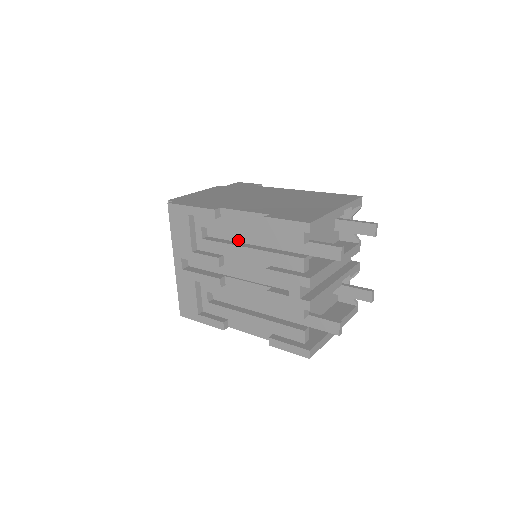
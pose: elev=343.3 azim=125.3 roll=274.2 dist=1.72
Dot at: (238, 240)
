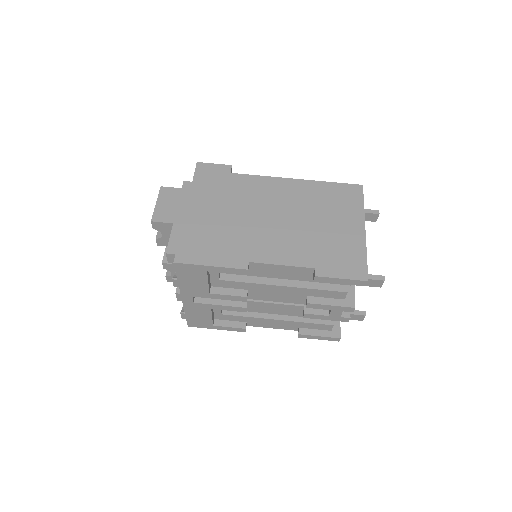
Dot at: occluded
